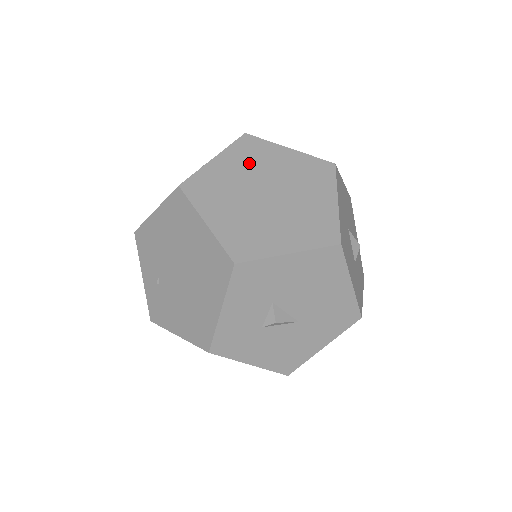
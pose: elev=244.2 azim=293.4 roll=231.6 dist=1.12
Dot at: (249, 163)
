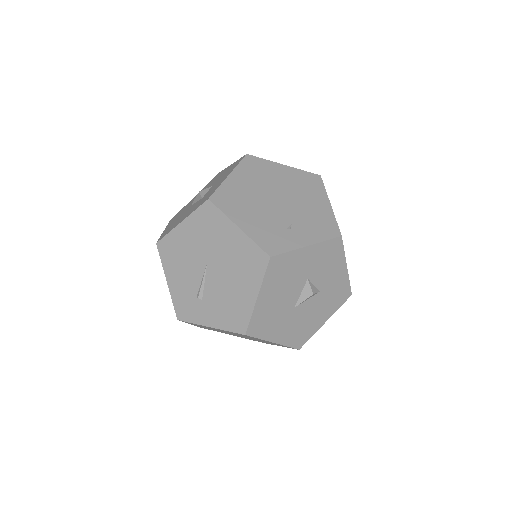
Dot at: occluded
